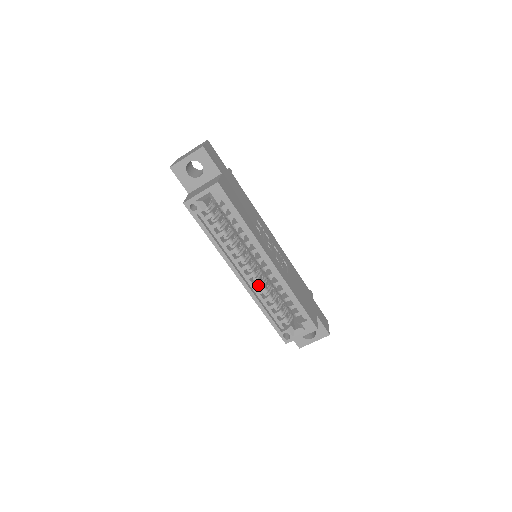
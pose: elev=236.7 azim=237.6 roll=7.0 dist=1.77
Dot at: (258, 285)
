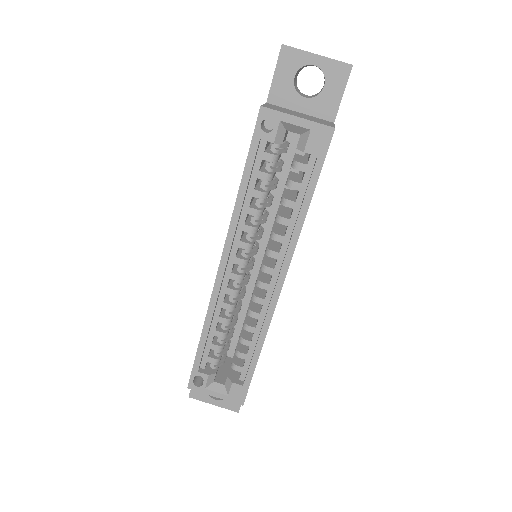
Dot at: (231, 295)
